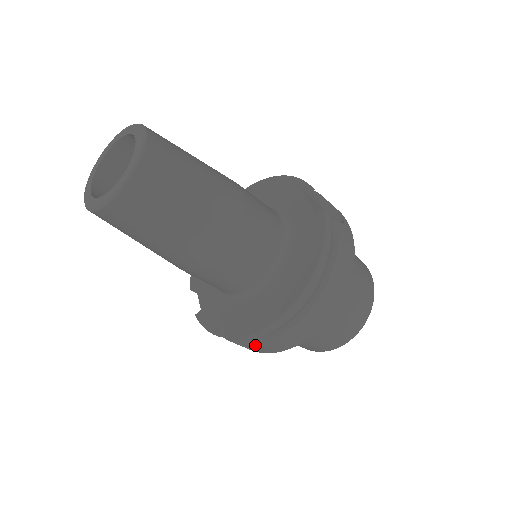
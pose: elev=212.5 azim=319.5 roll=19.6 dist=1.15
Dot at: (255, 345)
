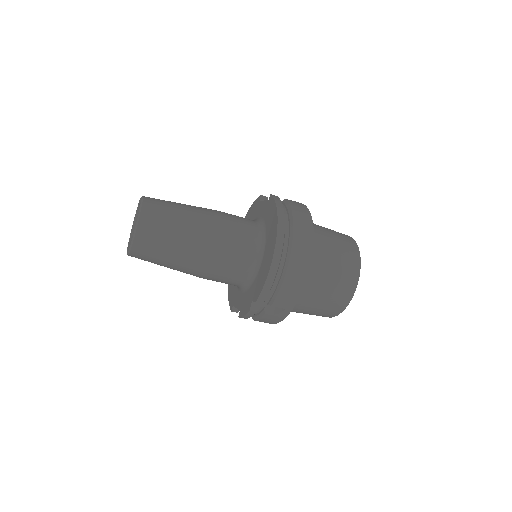
Dot at: (278, 298)
